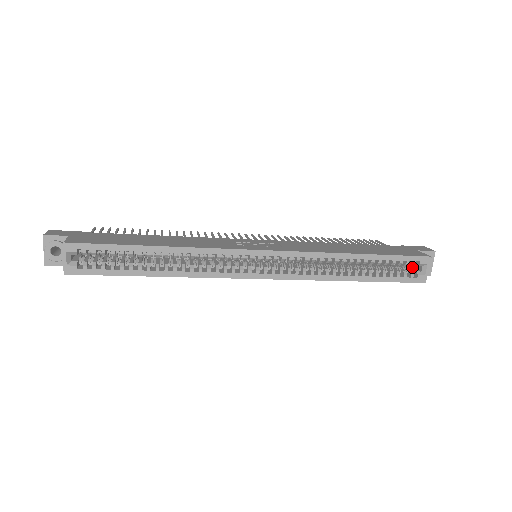
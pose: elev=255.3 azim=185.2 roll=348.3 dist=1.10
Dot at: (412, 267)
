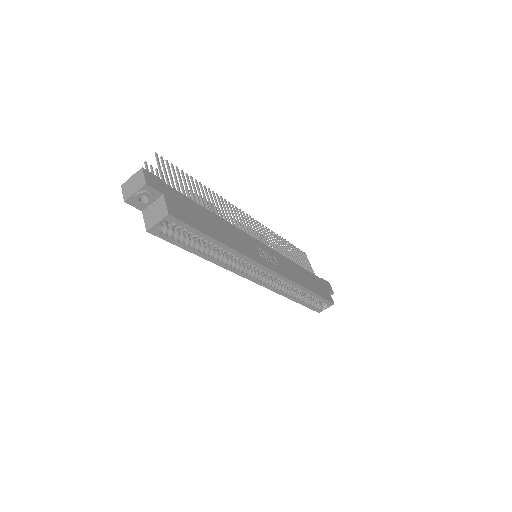
Dot at: occluded
